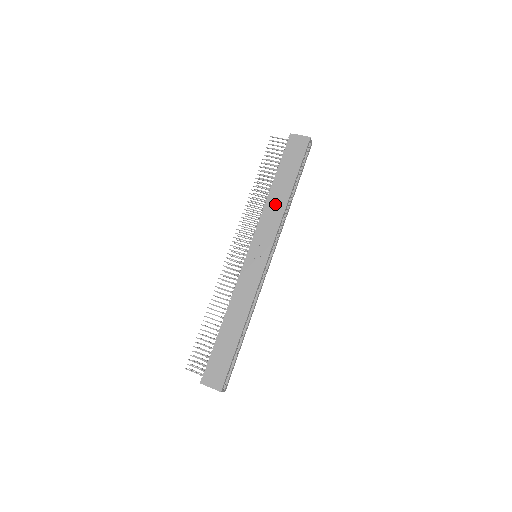
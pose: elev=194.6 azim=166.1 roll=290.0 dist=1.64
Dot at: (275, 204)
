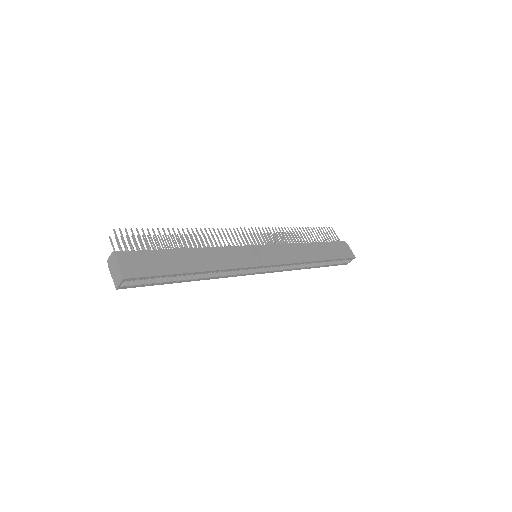
Dot at: (303, 251)
